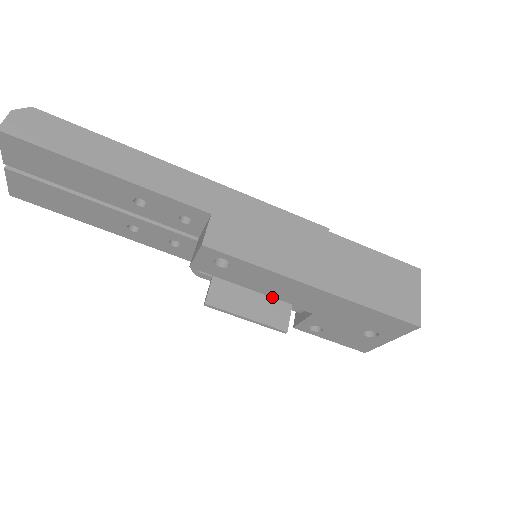
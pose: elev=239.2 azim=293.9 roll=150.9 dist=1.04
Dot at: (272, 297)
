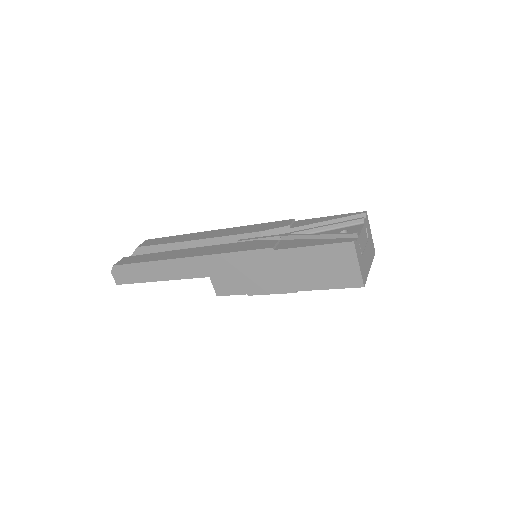
Dot at: occluded
